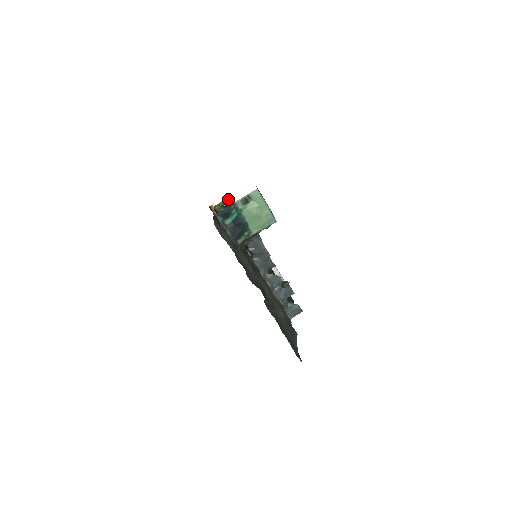
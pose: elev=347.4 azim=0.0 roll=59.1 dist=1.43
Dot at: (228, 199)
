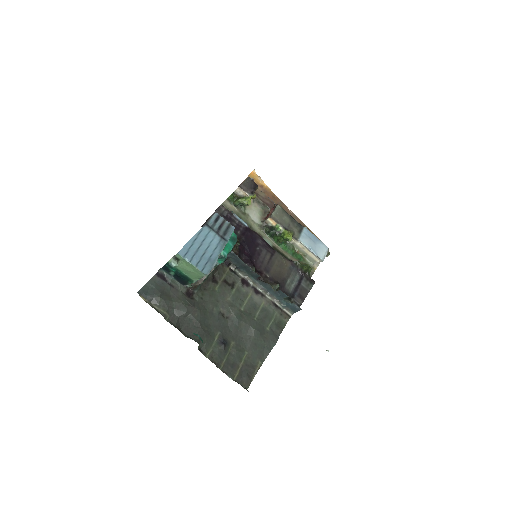
Dot at: (239, 189)
